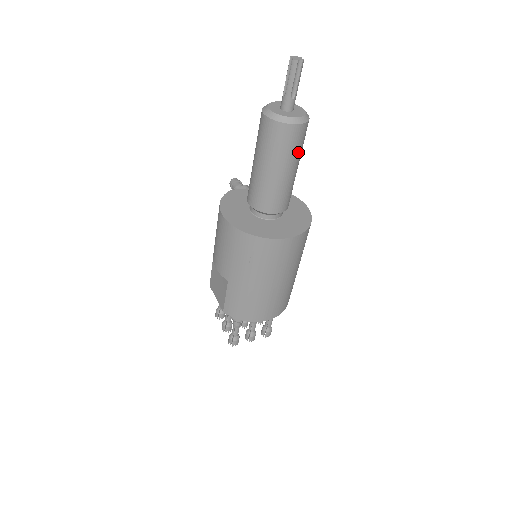
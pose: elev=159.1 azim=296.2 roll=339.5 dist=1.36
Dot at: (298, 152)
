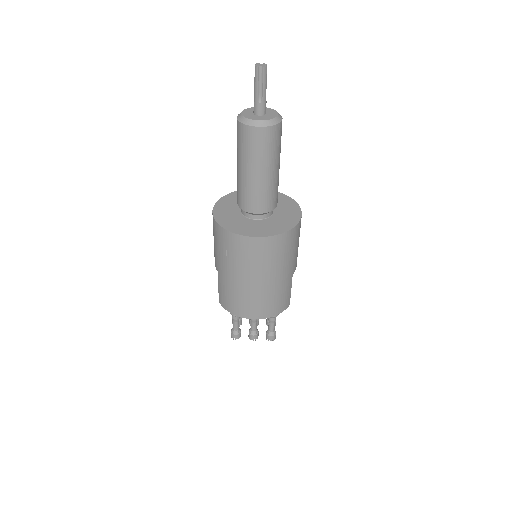
Dot at: (268, 155)
